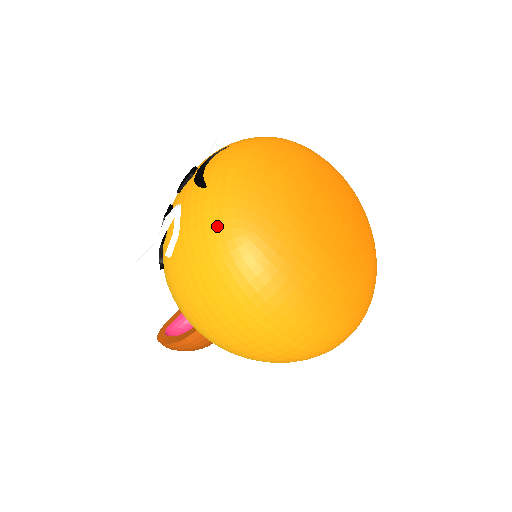
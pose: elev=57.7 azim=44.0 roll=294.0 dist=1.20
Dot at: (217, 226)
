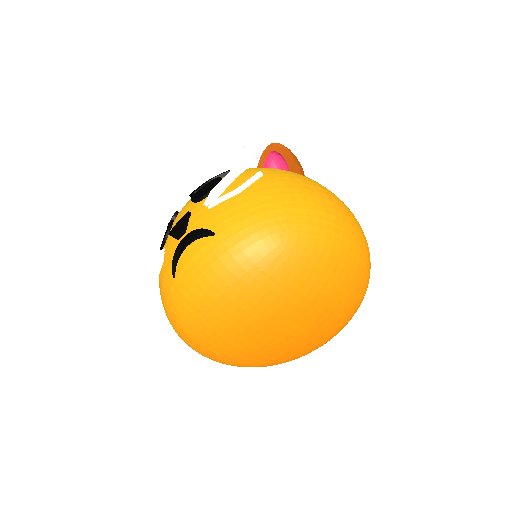
Dot at: (173, 315)
